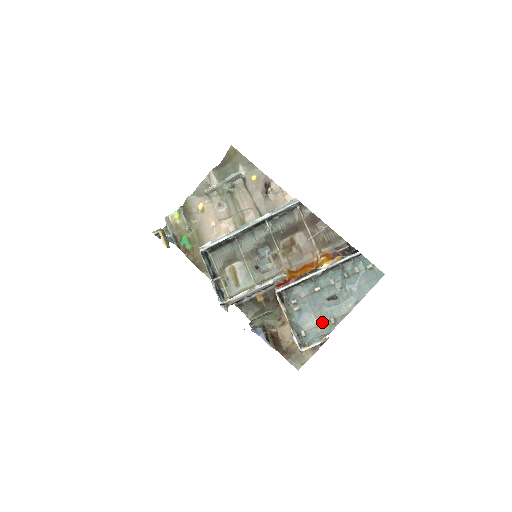
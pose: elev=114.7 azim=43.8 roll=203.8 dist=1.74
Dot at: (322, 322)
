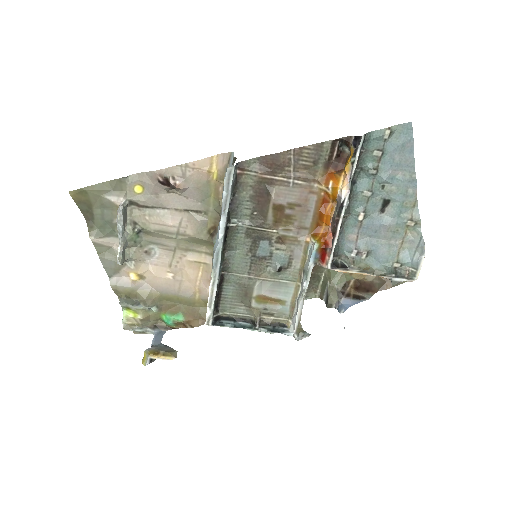
Dot at: (402, 236)
